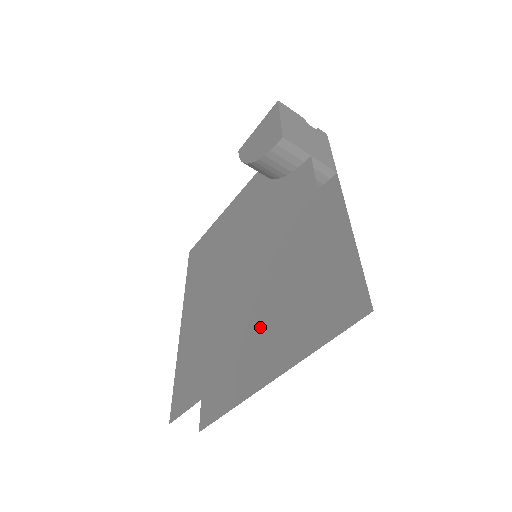
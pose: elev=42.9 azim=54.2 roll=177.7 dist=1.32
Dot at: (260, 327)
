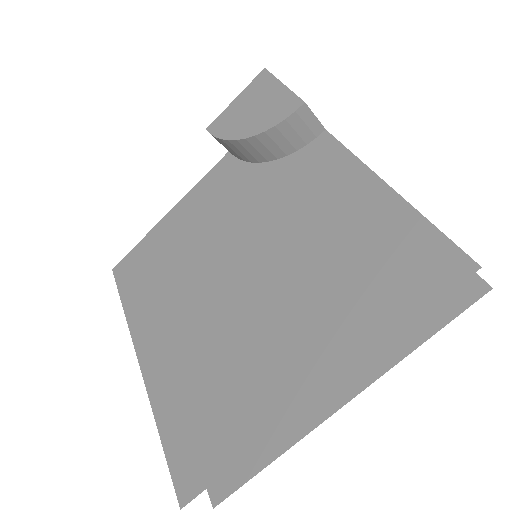
Dot at: (336, 334)
